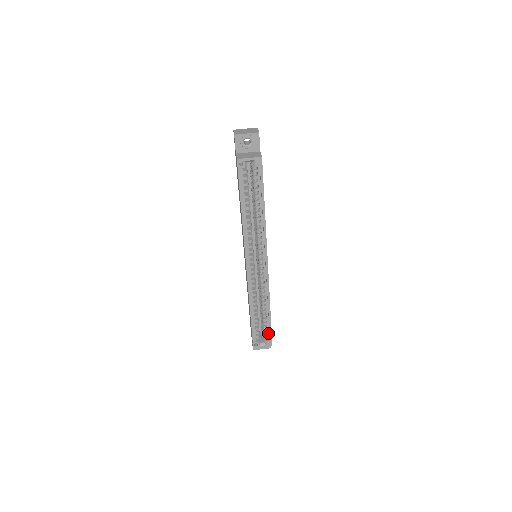
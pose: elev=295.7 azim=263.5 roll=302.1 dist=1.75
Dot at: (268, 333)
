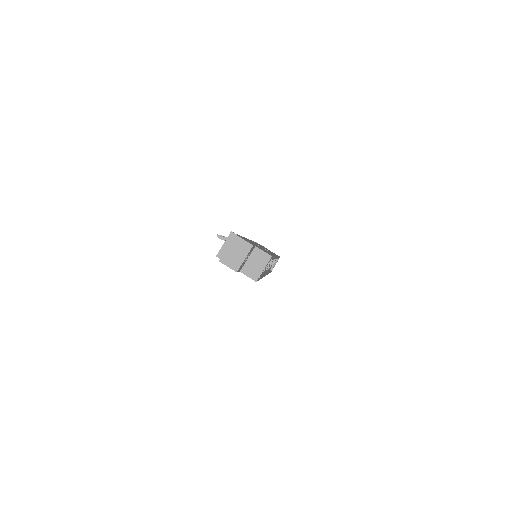
Dot at: occluded
